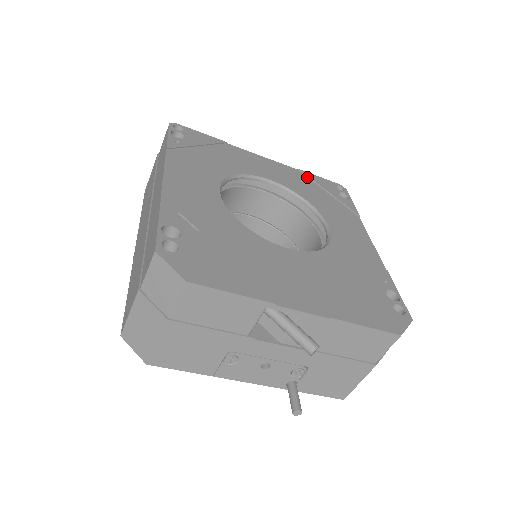
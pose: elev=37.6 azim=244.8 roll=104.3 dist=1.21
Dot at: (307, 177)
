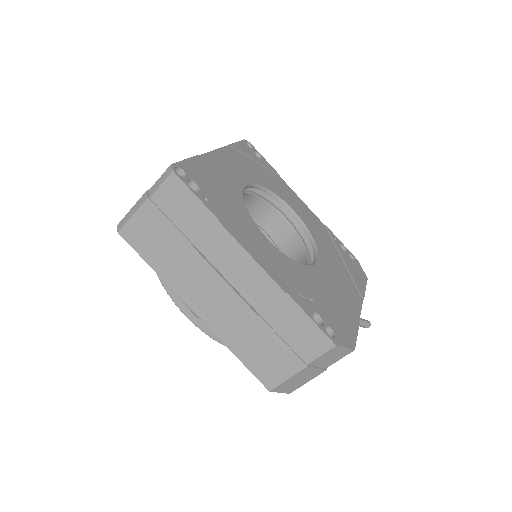
Dot at: (238, 151)
